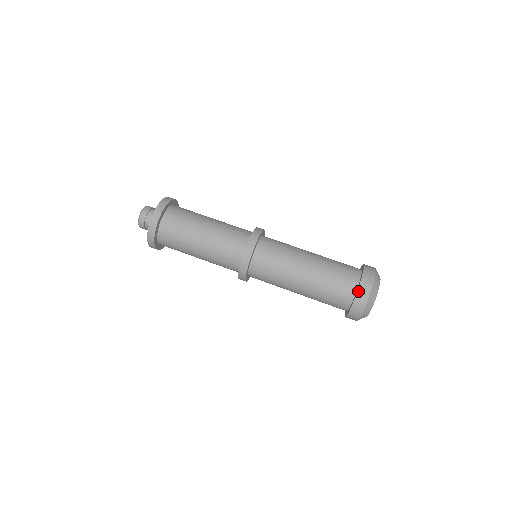
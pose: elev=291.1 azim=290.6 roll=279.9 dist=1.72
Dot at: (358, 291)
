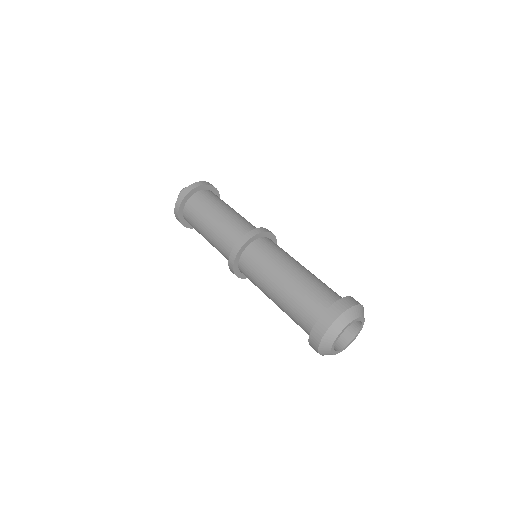
Dot at: (317, 322)
